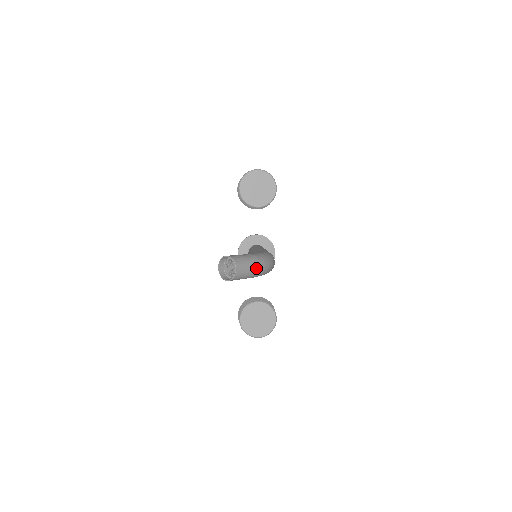
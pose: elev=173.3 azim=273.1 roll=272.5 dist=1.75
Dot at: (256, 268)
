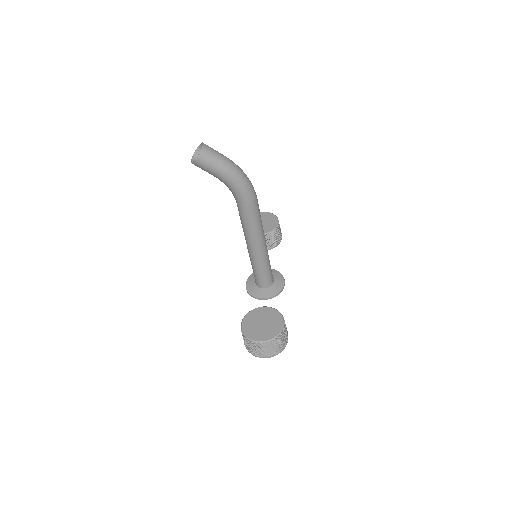
Dot at: (226, 160)
